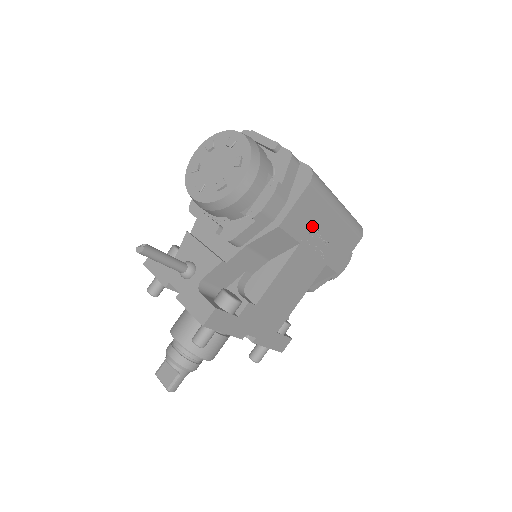
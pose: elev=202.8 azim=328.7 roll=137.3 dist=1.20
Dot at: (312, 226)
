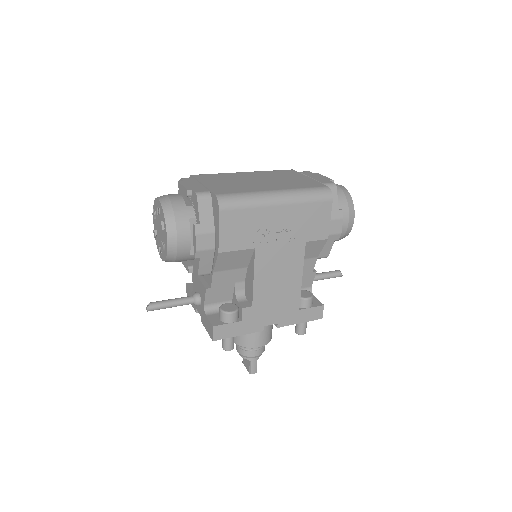
Dot at: (256, 231)
